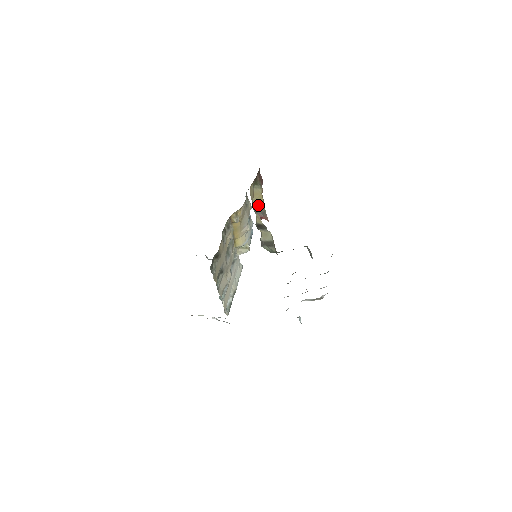
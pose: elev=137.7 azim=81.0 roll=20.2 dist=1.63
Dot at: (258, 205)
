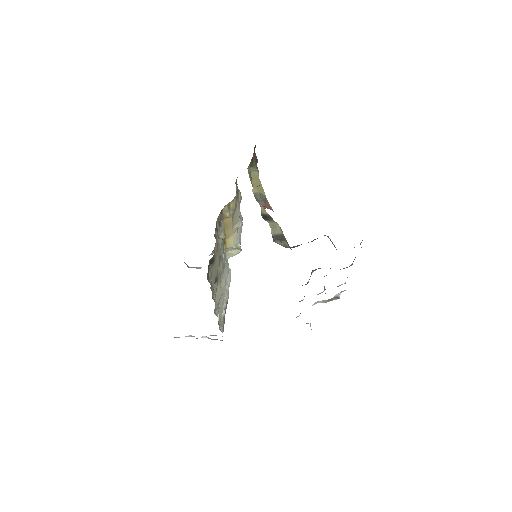
Dot at: (258, 191)
